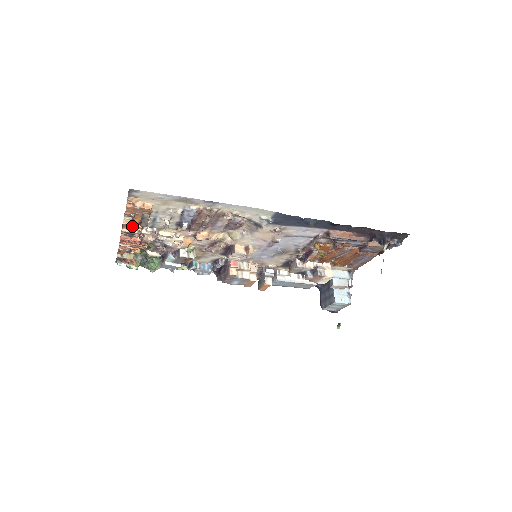
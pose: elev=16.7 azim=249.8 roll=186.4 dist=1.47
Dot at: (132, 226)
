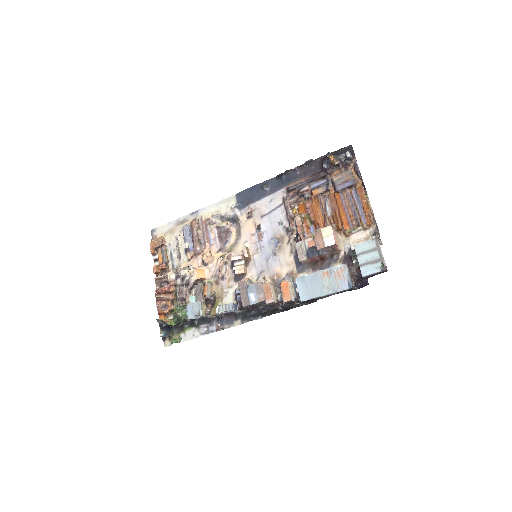
Dot at: occluded
